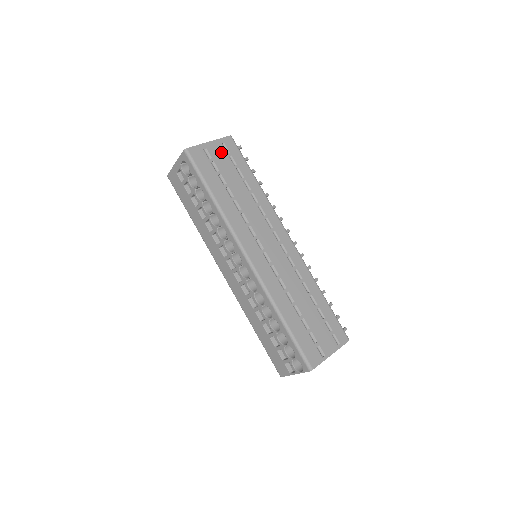
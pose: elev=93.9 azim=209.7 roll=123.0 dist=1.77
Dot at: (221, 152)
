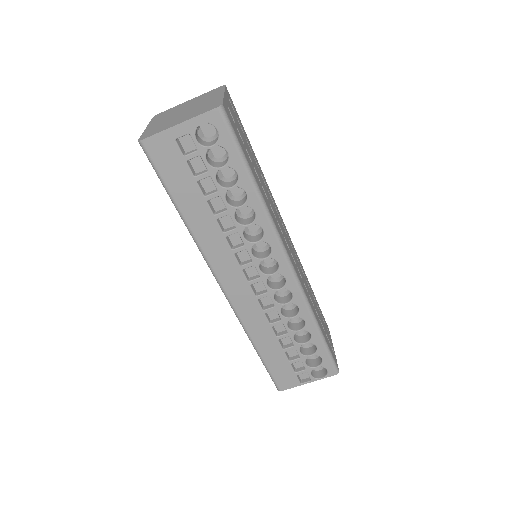
Dot at: (233, 112)
